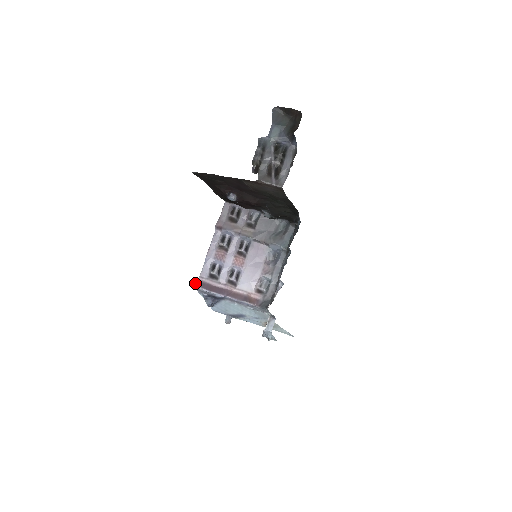
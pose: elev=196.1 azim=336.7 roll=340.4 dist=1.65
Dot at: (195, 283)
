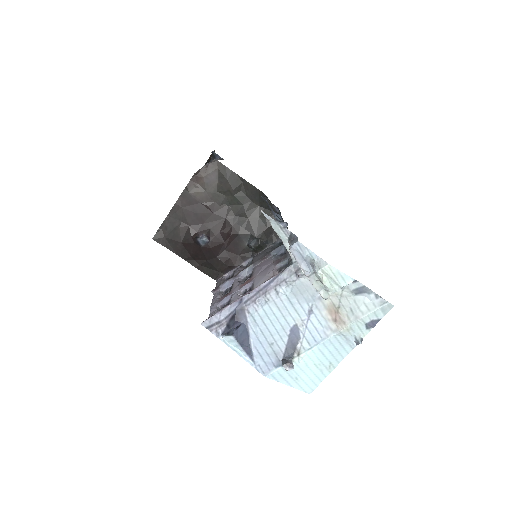
Dot at: (202, 322)
